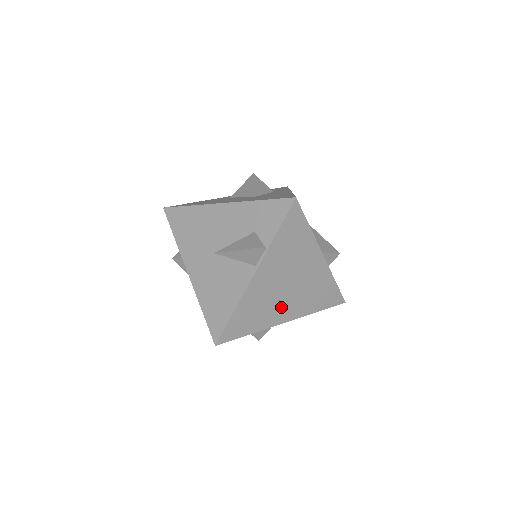
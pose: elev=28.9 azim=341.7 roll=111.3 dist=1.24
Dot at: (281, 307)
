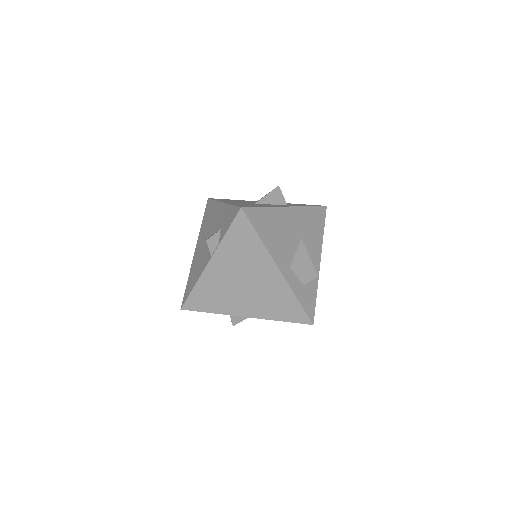
Dot at: (239, 301)
